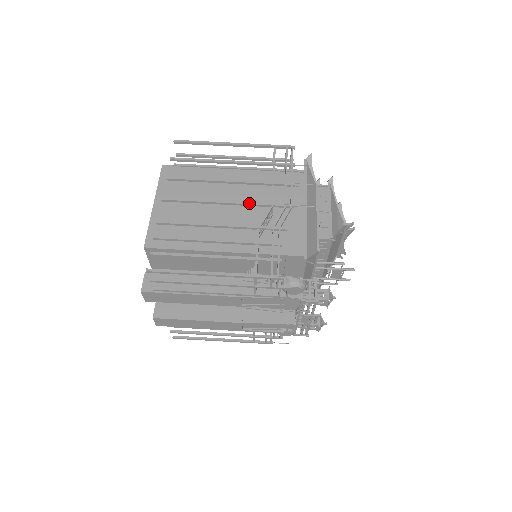
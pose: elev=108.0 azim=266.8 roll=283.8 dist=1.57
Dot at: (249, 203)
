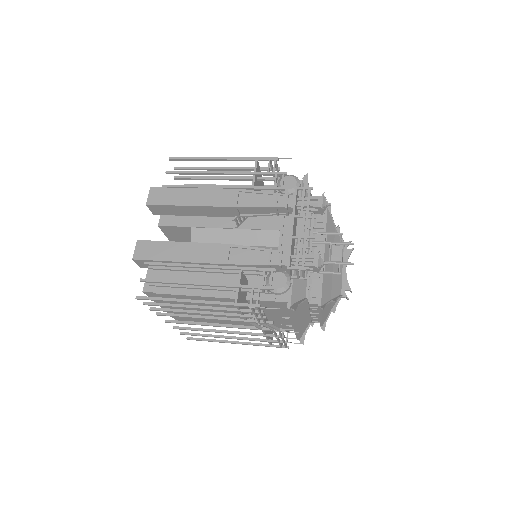
Dot at: occluded
